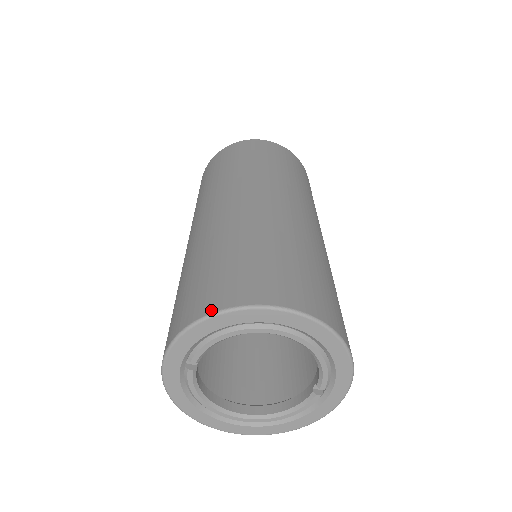
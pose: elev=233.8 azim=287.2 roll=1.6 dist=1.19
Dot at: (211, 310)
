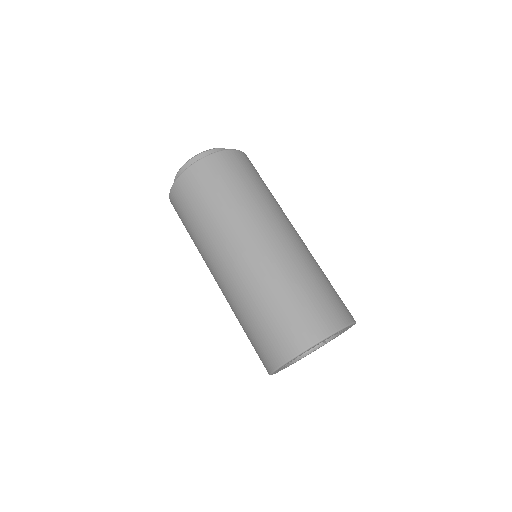
Dot at: (325, 335)
